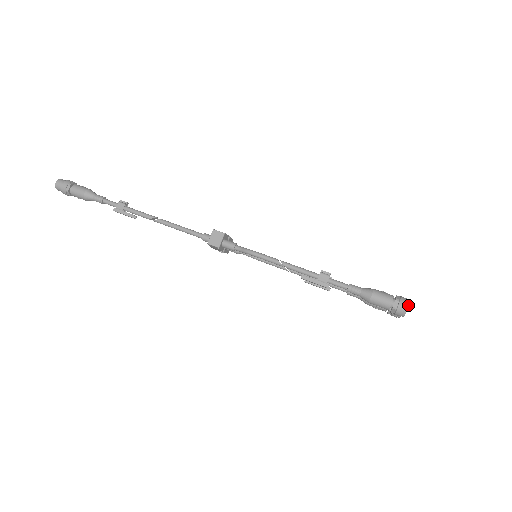
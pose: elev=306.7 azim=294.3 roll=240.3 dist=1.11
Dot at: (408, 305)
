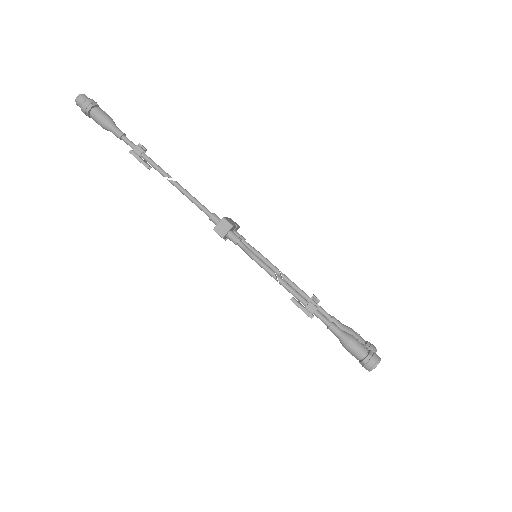
Dot at: occluded
